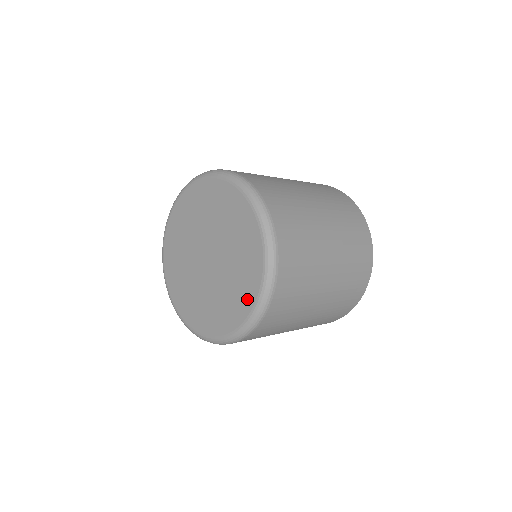
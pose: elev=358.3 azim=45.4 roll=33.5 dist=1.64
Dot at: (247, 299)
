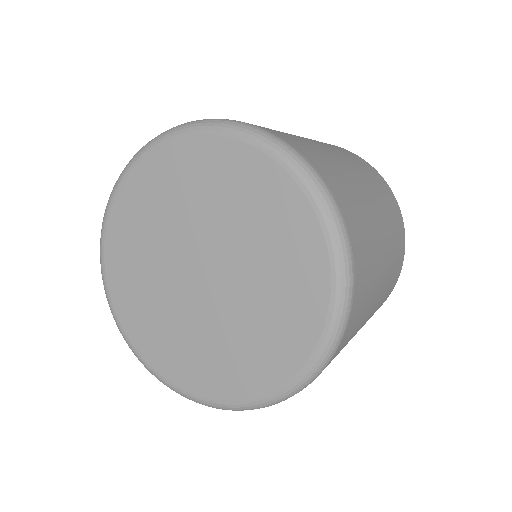
Dot at: (310, 258)
